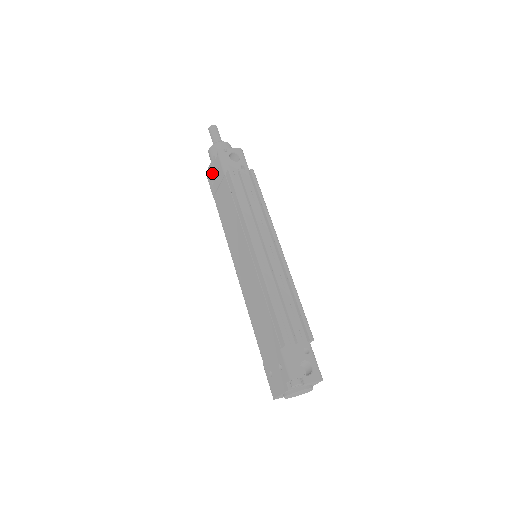
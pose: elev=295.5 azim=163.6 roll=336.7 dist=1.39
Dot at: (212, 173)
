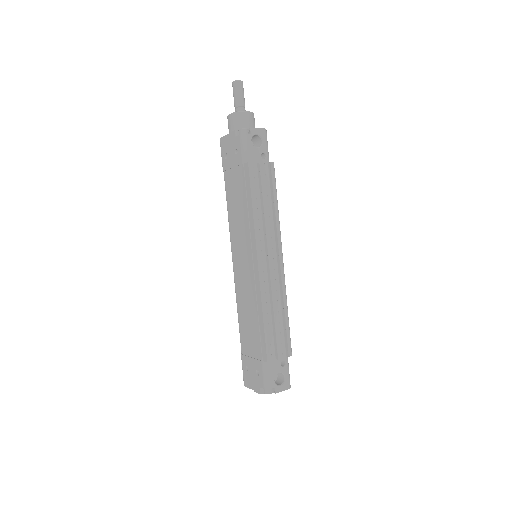
Dot at: (228, 147)
